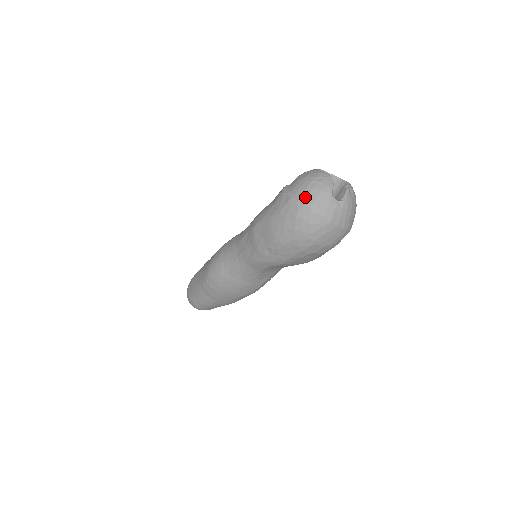
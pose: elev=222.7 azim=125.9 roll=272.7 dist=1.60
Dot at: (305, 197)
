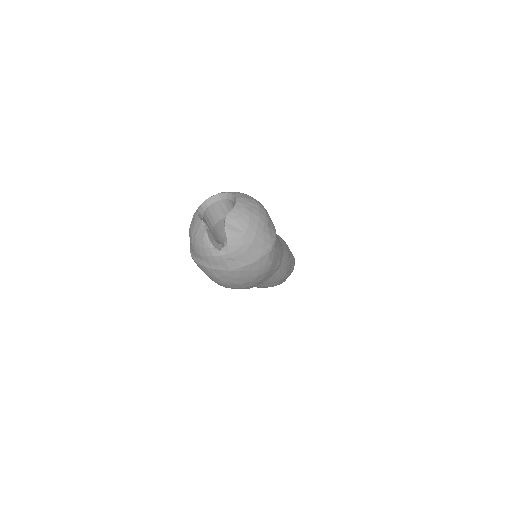
Dot at: (196, 256)
